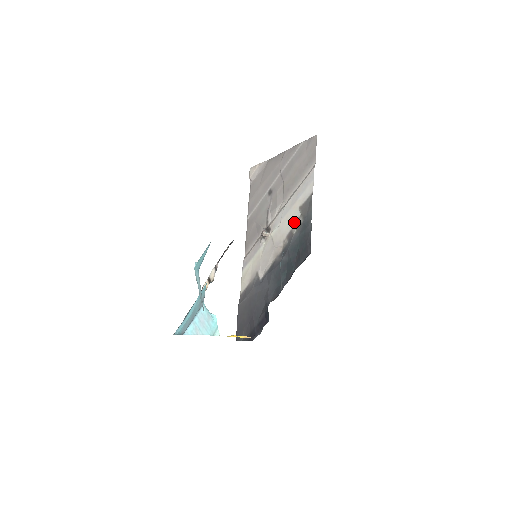
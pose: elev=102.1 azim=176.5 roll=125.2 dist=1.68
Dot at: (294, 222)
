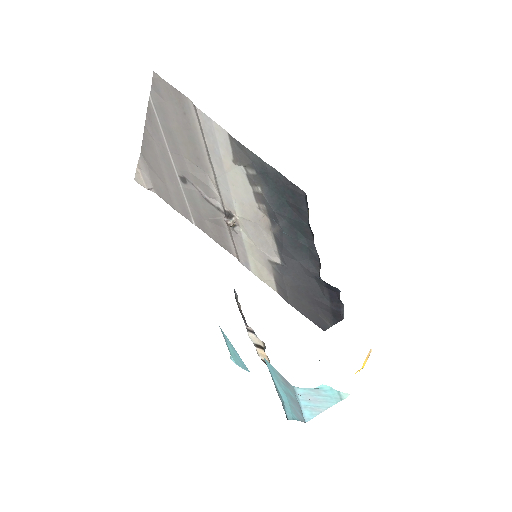
Dot at: (246, 182)
